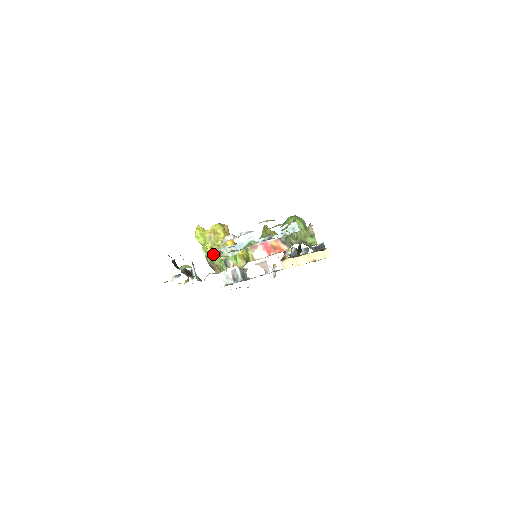
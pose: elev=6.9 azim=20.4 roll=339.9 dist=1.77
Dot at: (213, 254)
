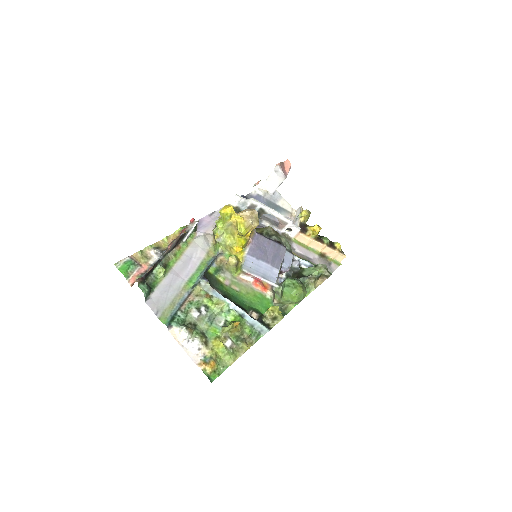
Dot at: (216, 240)
